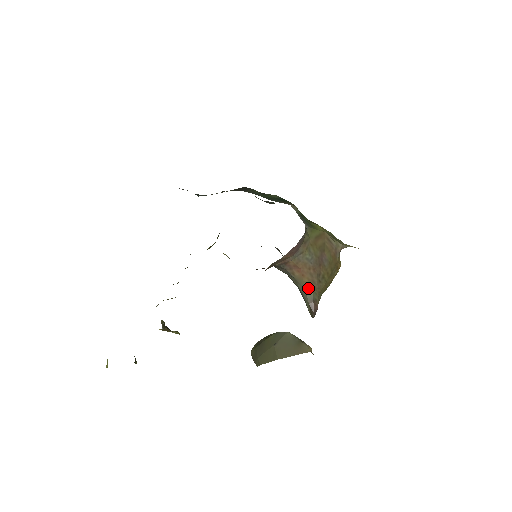
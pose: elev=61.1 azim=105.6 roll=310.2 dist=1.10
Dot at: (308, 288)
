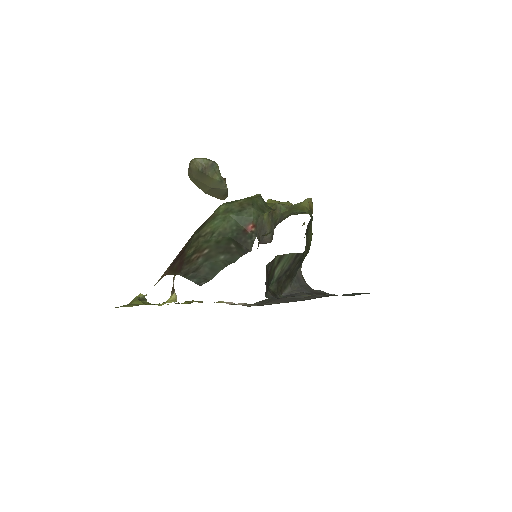
Dot at: occluded
